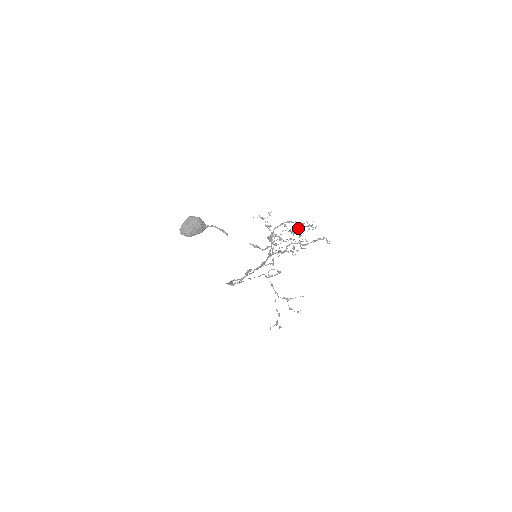
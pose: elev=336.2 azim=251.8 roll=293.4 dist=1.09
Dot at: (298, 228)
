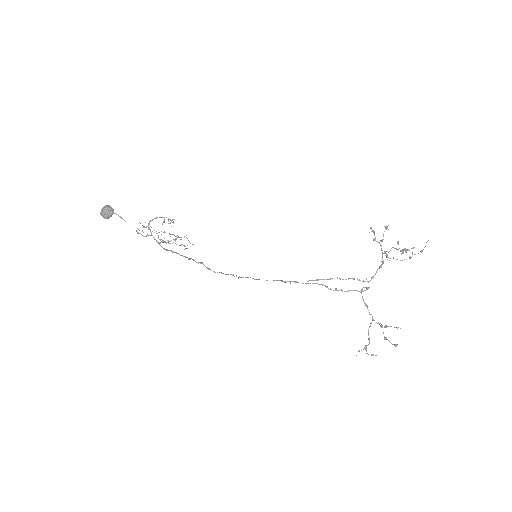
Dot at: (413, 248)
